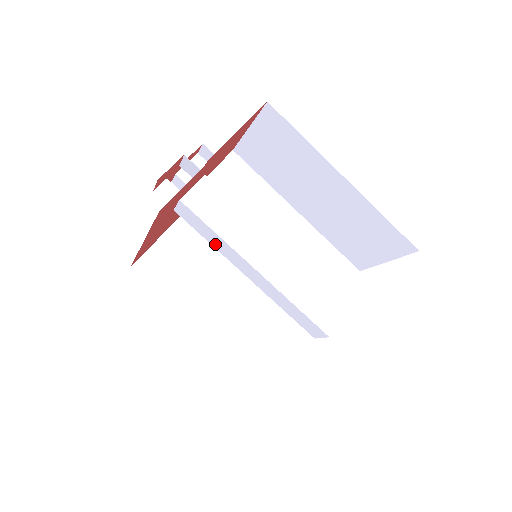
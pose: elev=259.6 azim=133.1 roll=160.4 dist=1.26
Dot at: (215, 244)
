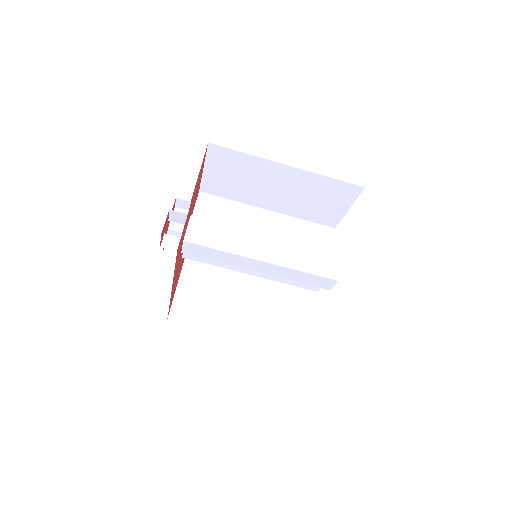
Dot at: (223, 260)
